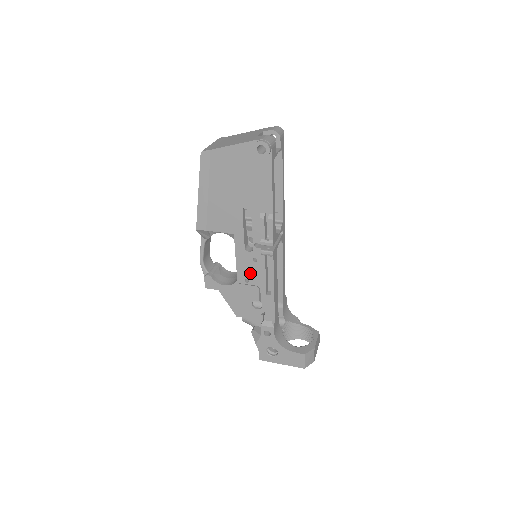
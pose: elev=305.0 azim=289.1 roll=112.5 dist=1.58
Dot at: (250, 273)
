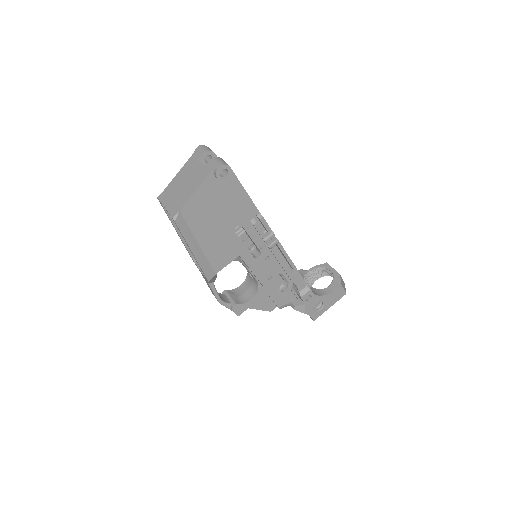
Dot at: (269, 271)
